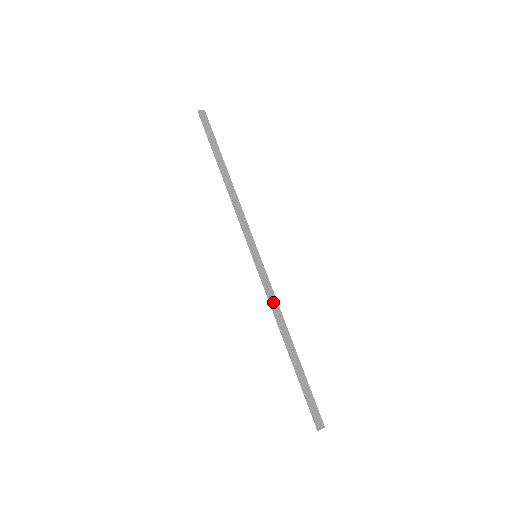
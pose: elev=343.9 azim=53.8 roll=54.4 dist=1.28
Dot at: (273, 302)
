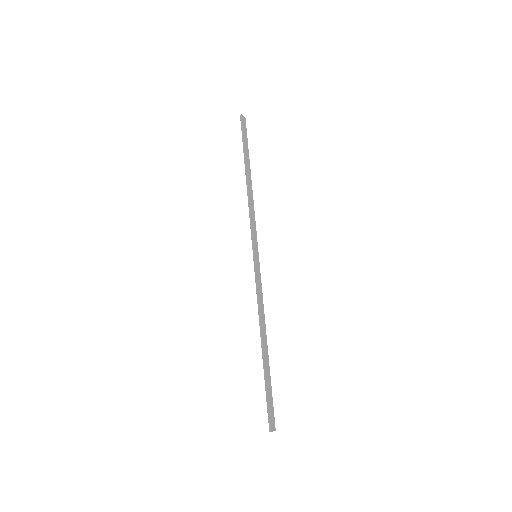
Dot at: (260, 301)
